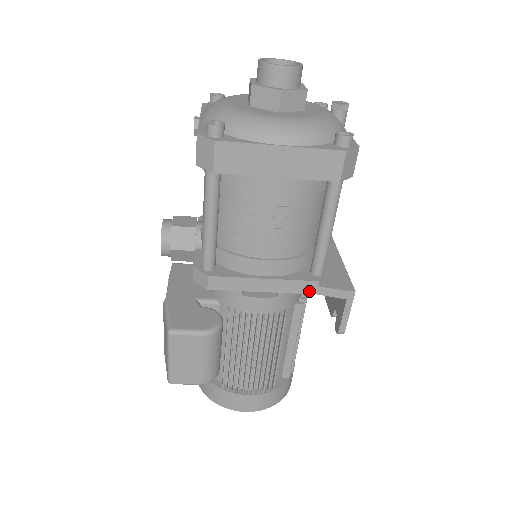
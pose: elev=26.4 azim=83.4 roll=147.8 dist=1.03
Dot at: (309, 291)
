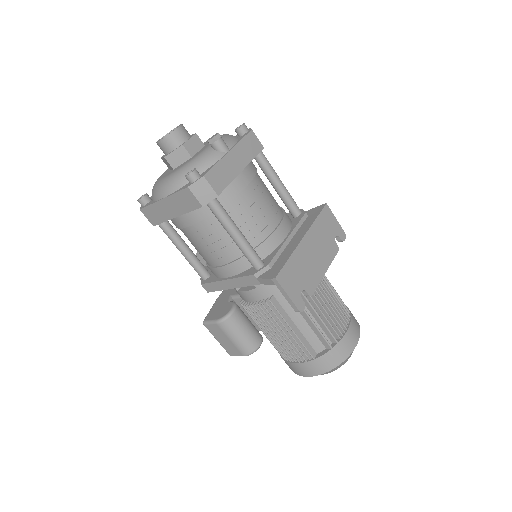
Dot at: (255, 283)
